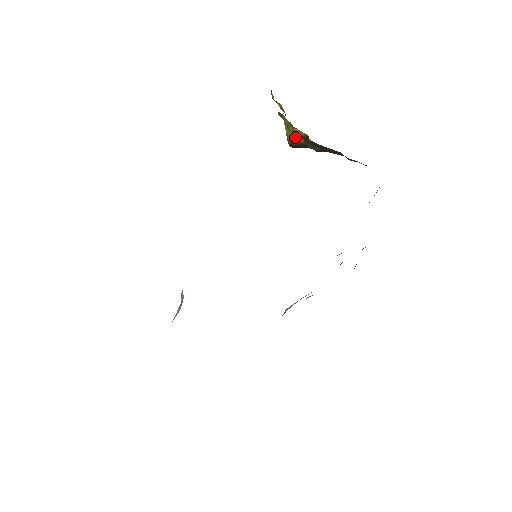
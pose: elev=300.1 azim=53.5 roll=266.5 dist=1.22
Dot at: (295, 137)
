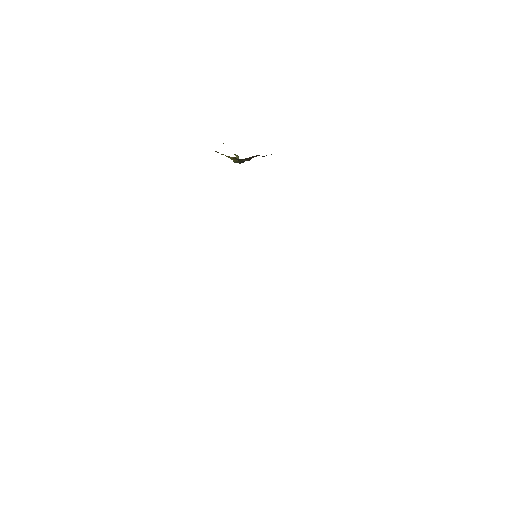
Dot at: (233, 160)
